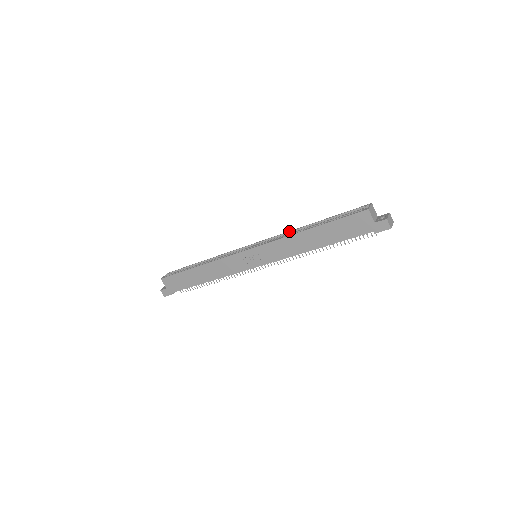
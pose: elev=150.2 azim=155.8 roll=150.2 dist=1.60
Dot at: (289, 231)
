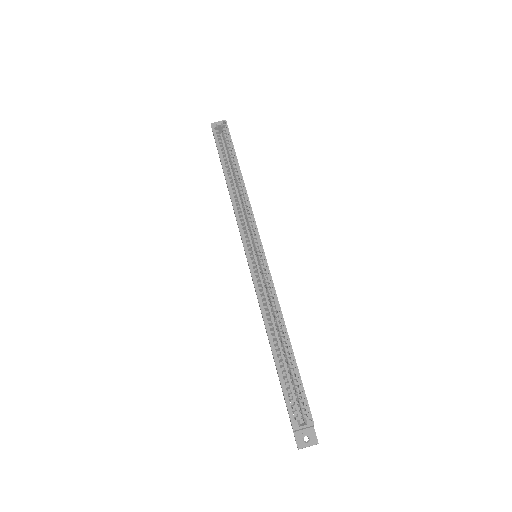
Dot at: (277, 302)
